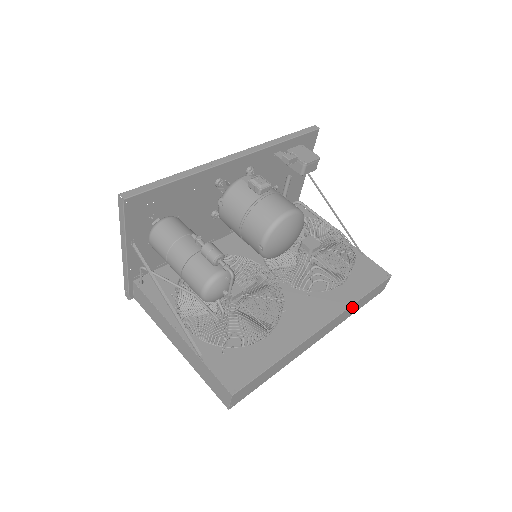
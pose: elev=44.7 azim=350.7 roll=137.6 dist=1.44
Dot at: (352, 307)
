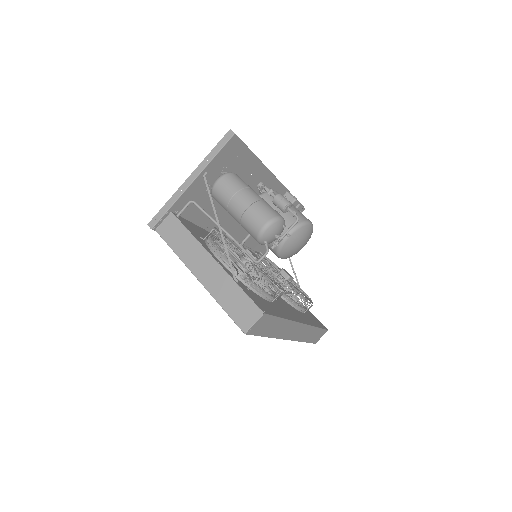
Dot at: (311, 330)
